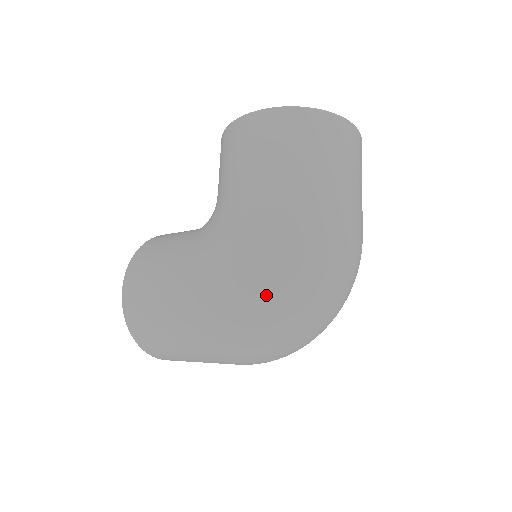
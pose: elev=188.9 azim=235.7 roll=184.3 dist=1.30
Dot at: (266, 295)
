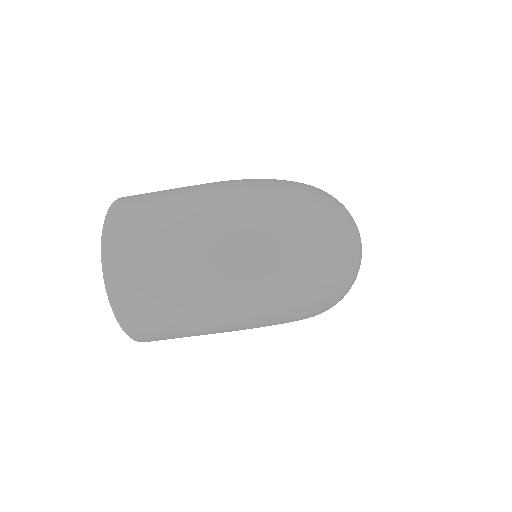
Dot at: (295, 184)
